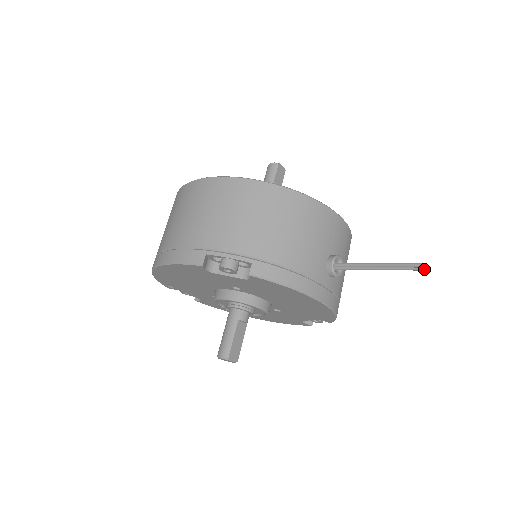
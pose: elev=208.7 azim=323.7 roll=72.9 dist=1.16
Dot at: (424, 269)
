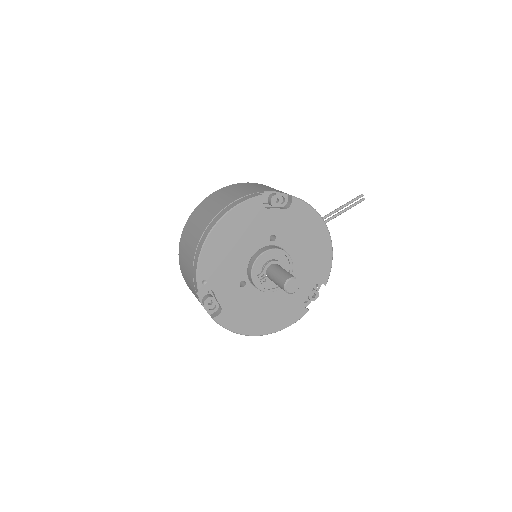
Dot at: (363, 199)
